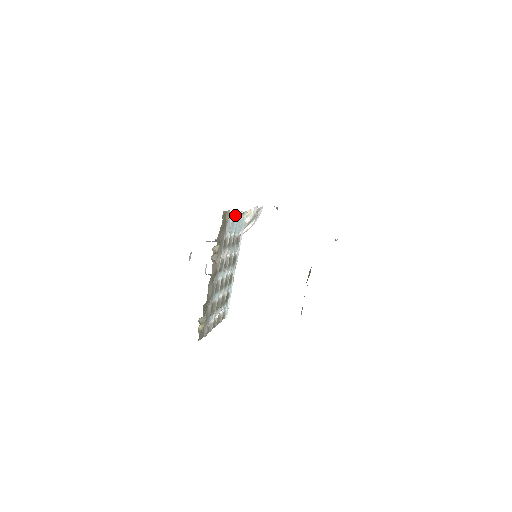
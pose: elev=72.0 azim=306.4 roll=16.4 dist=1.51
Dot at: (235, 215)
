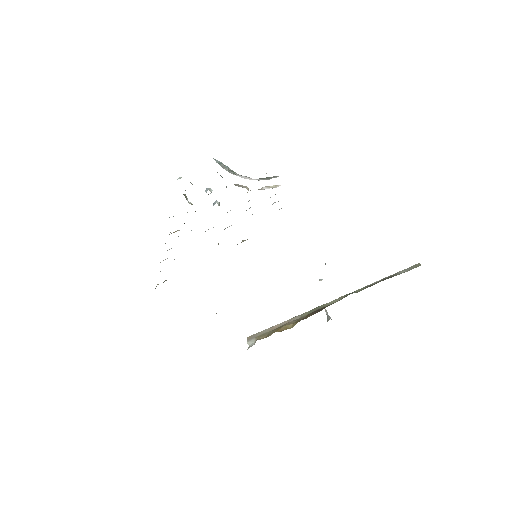
Dot at: (274, 202)
